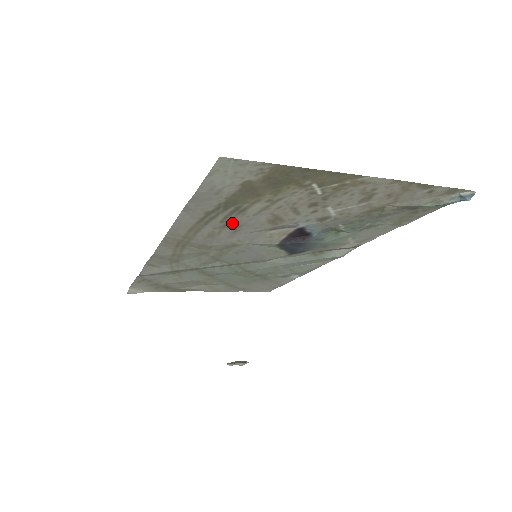
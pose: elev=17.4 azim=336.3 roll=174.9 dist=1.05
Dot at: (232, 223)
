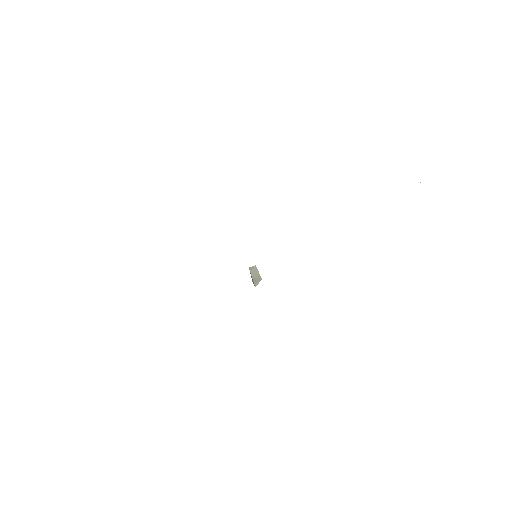
Dot at: occluded
